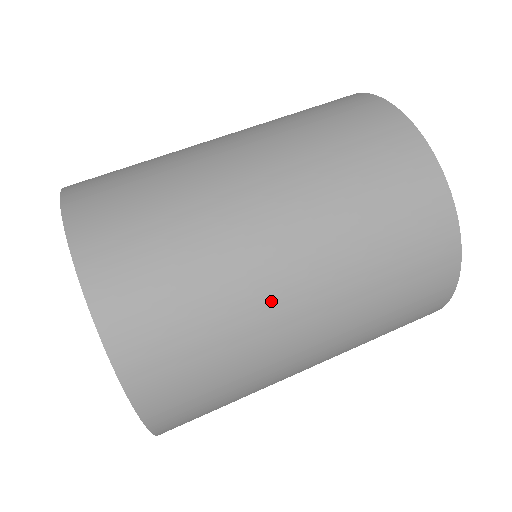
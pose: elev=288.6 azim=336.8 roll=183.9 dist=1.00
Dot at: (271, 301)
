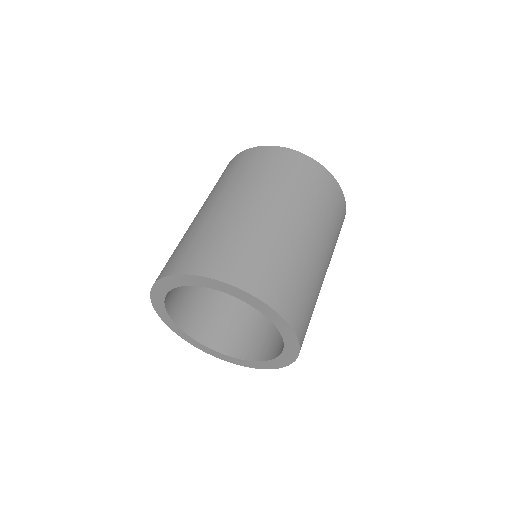
Dot at: (303, 246)
